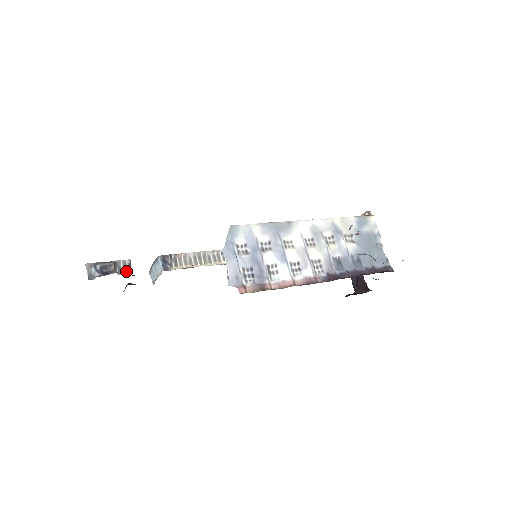
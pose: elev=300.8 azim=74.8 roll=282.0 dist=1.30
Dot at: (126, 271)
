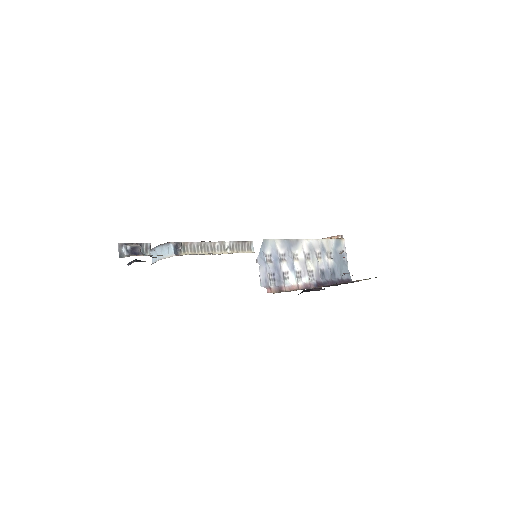
Dot at: (147, 253)
